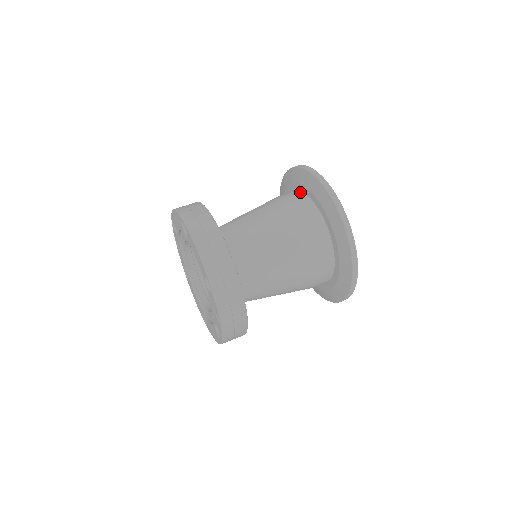
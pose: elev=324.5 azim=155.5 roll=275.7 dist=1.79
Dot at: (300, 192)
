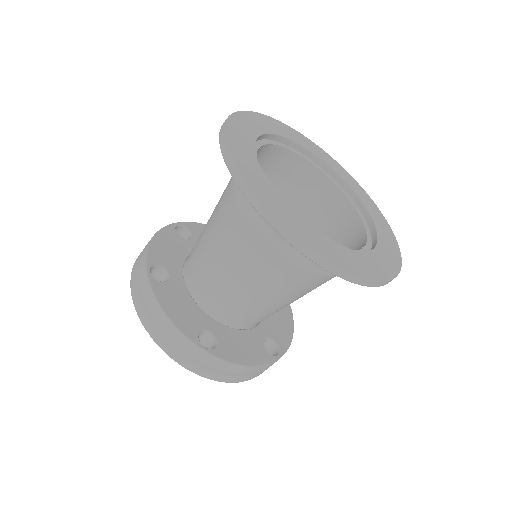
Dot at: occluded
